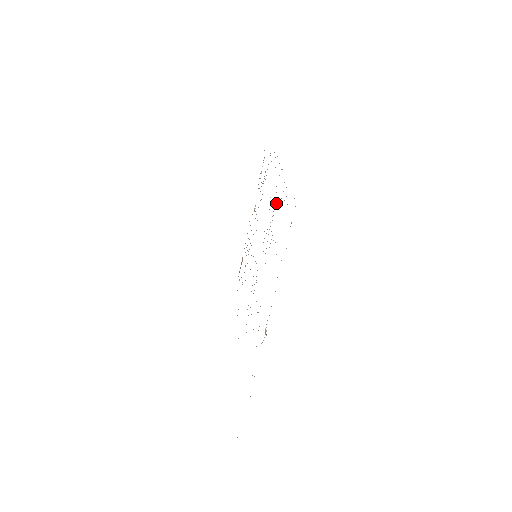
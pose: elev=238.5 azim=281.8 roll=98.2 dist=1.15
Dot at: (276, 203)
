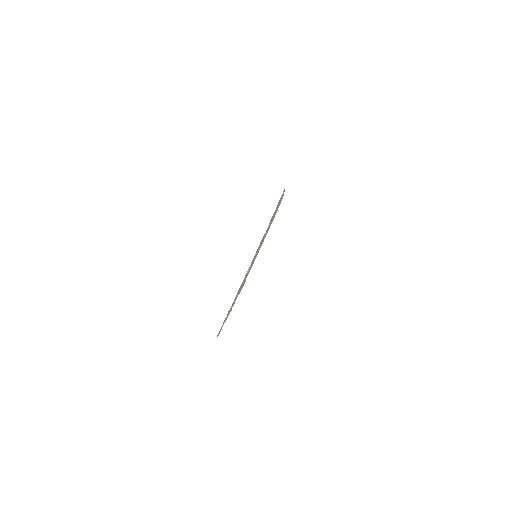
Dot at: occluded
